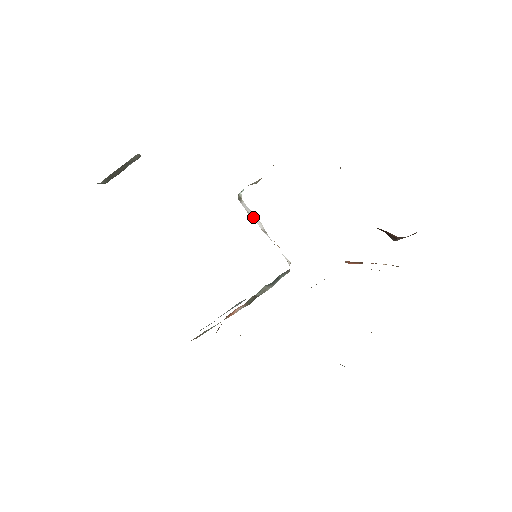
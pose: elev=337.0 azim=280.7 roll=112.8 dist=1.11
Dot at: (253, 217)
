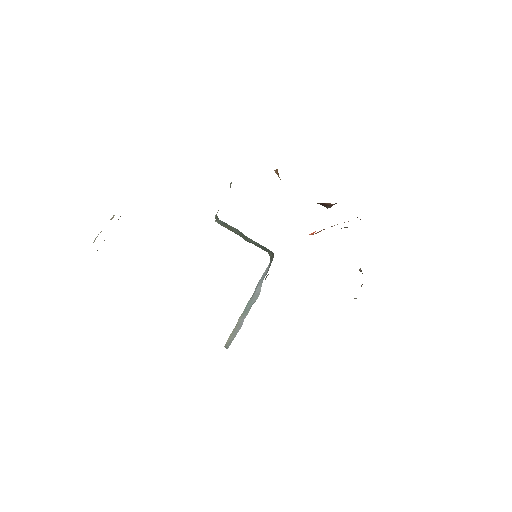
Dot at: (235, 229)
